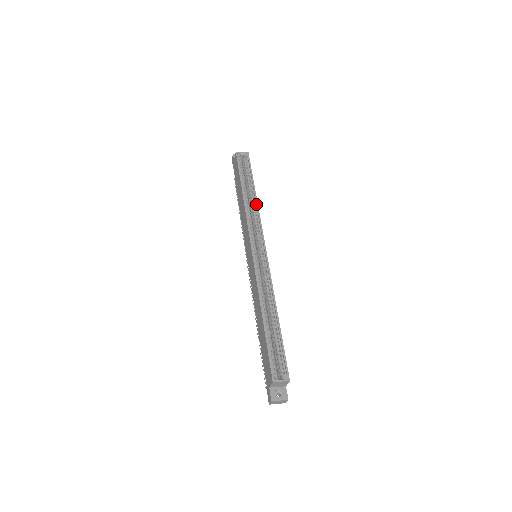
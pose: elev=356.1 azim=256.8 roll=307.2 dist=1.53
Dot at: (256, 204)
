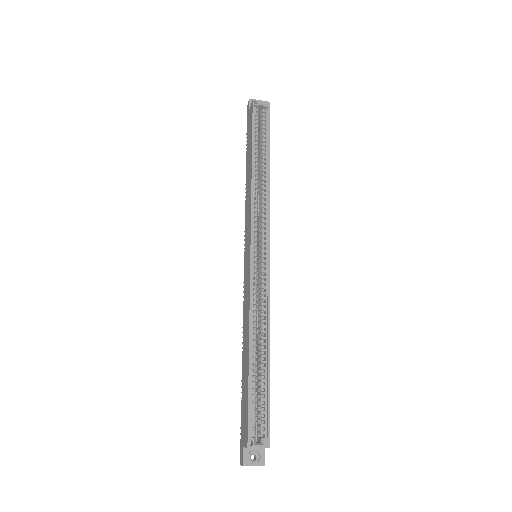
Dot at: (268, 183)
